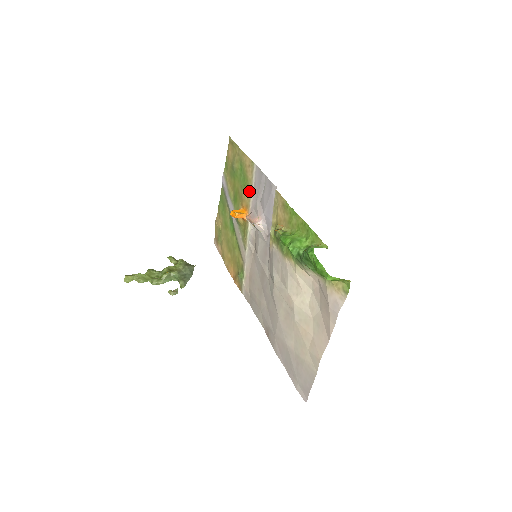
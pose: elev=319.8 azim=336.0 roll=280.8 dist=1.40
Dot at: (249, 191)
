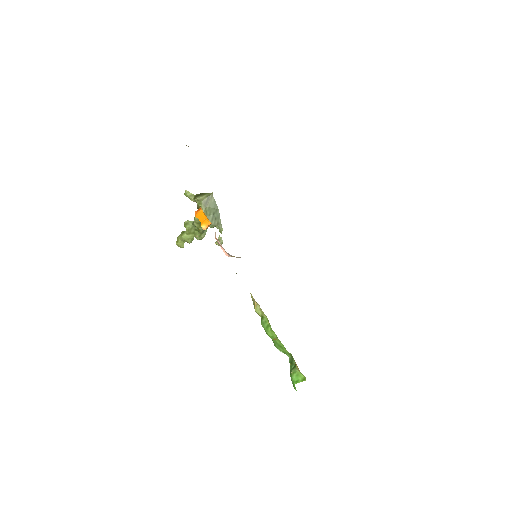
Dot at: occluded
